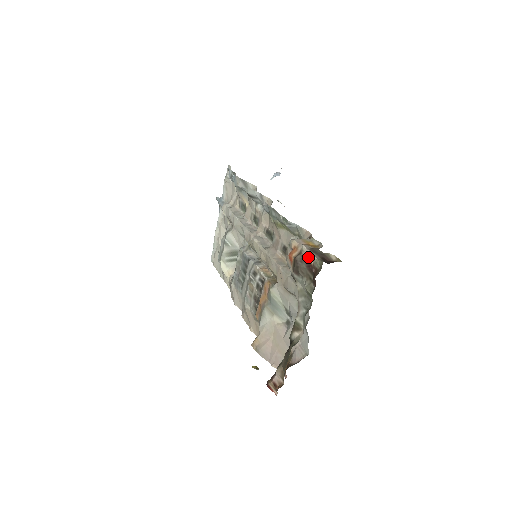
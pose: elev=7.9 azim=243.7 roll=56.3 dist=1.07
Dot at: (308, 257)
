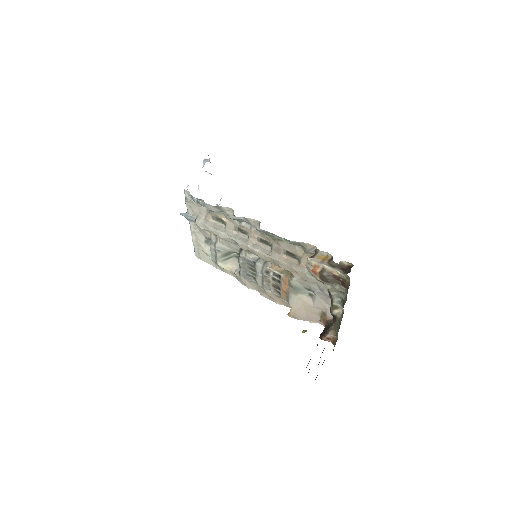
Dot at: (332, 272)
